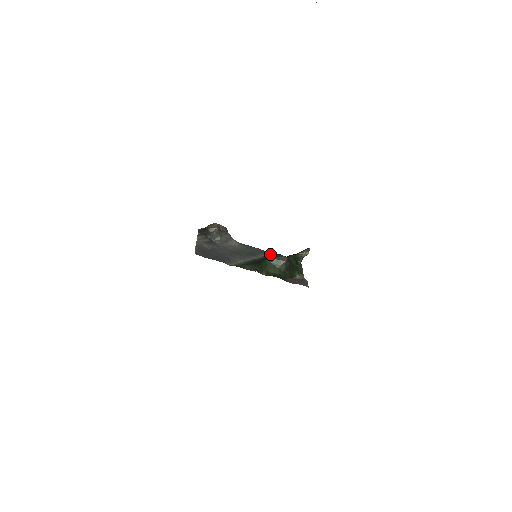
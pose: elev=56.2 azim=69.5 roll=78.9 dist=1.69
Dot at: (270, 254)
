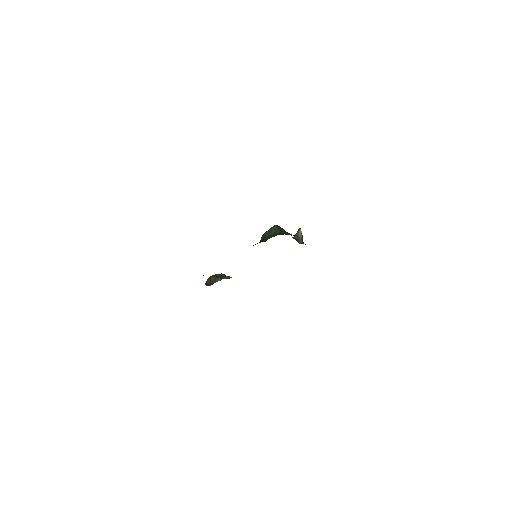
Dot at: occluded
